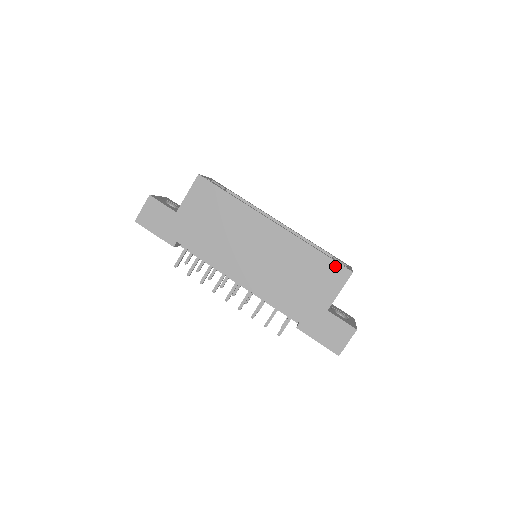
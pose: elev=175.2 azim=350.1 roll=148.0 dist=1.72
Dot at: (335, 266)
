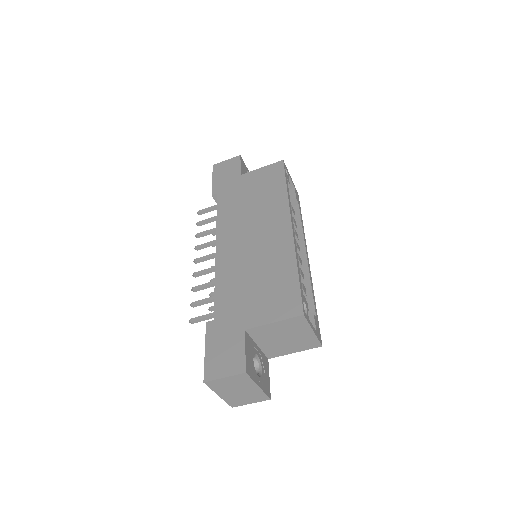
Dot at: (295, 296)
